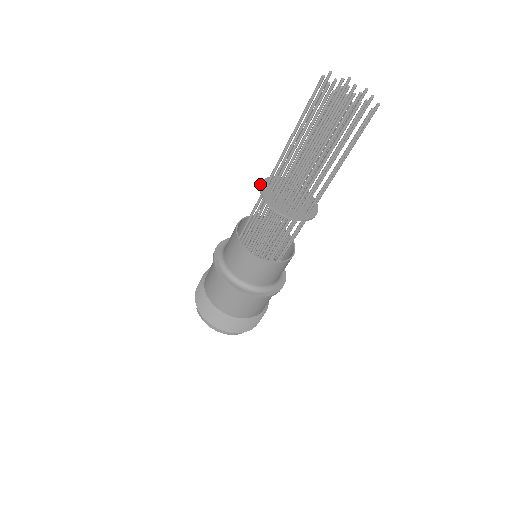
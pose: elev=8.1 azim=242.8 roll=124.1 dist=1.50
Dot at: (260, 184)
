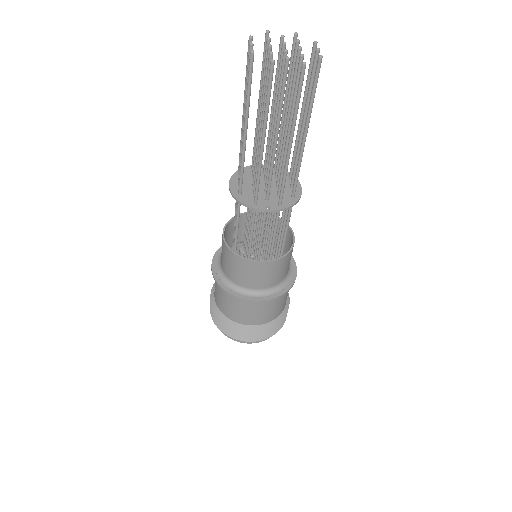
Dot at: (232, 175)
